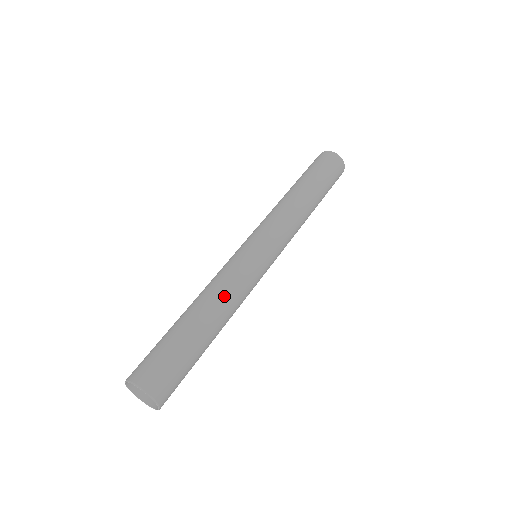
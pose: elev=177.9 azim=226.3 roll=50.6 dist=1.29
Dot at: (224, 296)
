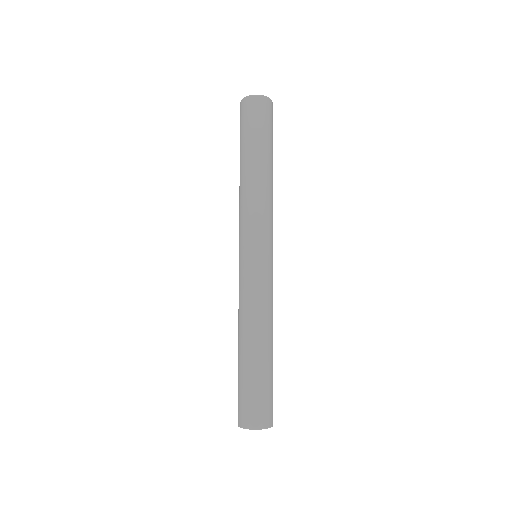
Dot at: (271, 319)
